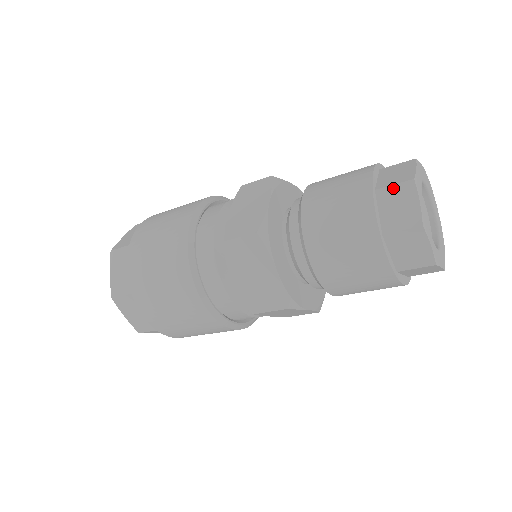
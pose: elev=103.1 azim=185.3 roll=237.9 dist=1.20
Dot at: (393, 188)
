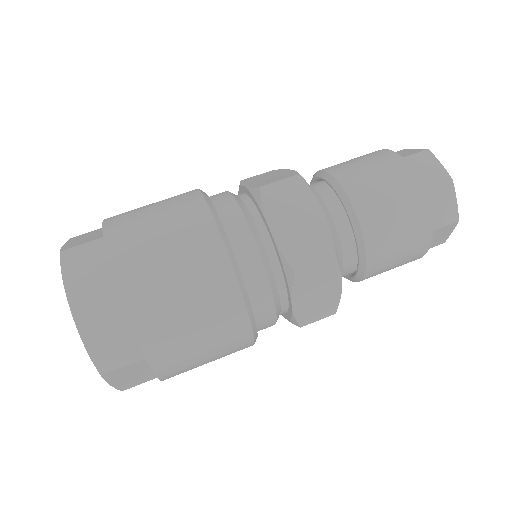
Dot at: (436, 189)
